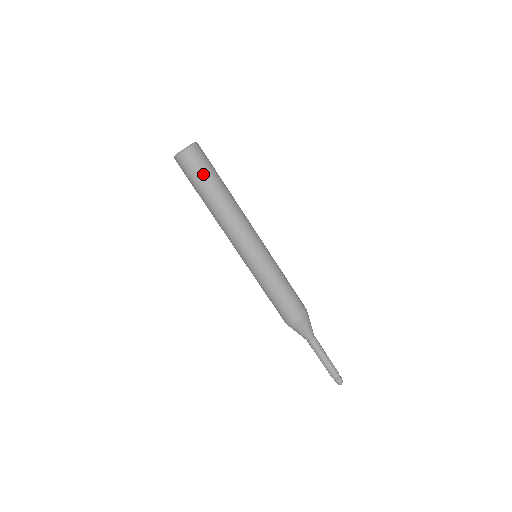
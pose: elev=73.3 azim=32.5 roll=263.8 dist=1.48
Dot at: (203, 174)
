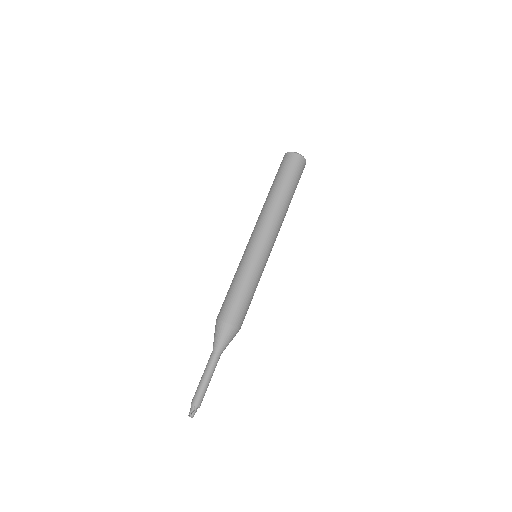
Dot at: (284, 172)
